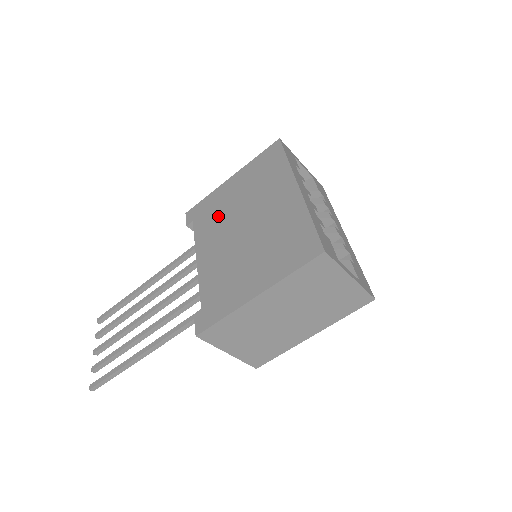
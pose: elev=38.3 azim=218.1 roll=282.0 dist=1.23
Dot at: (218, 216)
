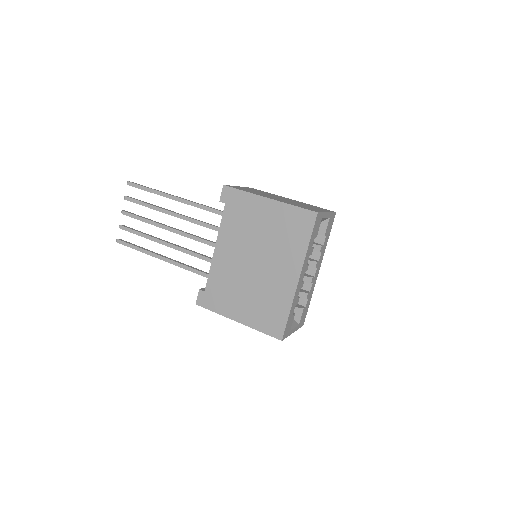
Dot at: (244, 227)
